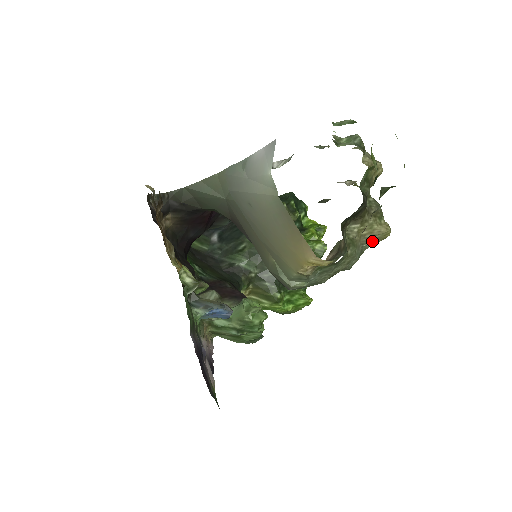
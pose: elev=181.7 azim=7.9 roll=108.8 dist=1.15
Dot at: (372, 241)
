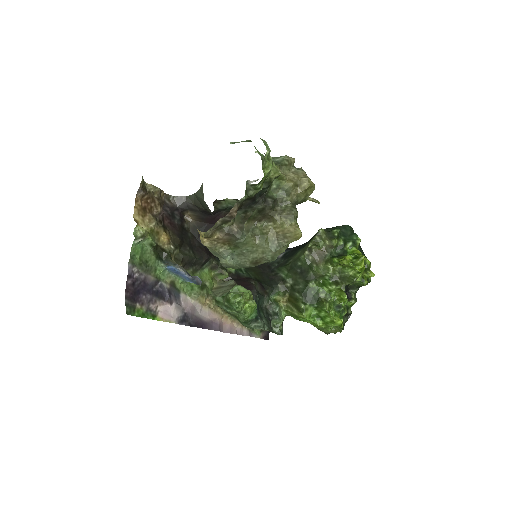
Dot at: (287, 239)
